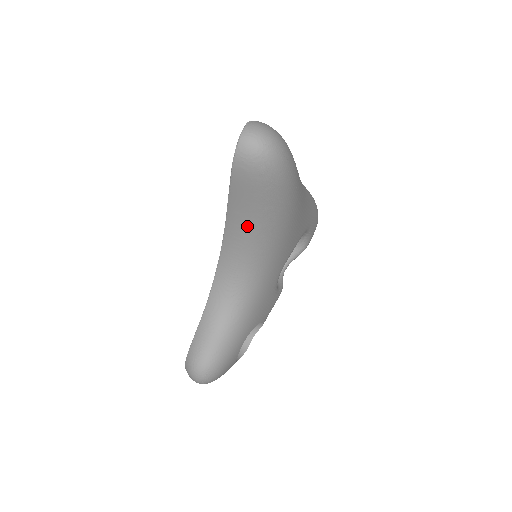
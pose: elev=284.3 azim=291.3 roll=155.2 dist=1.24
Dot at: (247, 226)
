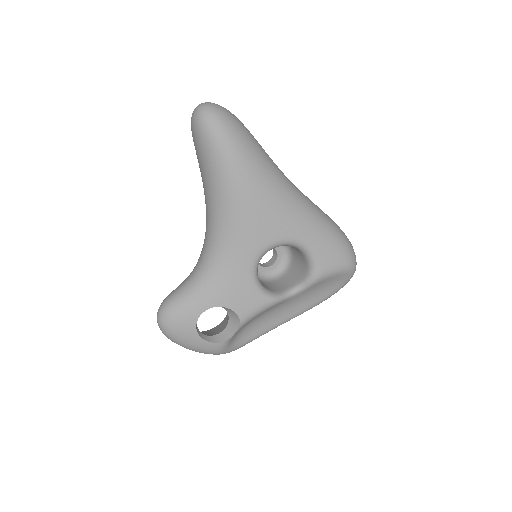
Dot at: (207, 186)
